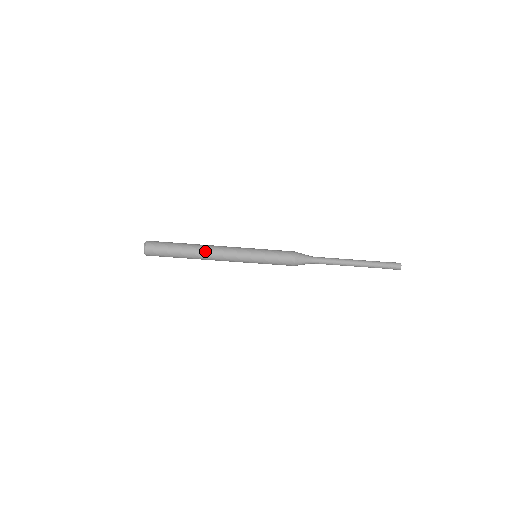
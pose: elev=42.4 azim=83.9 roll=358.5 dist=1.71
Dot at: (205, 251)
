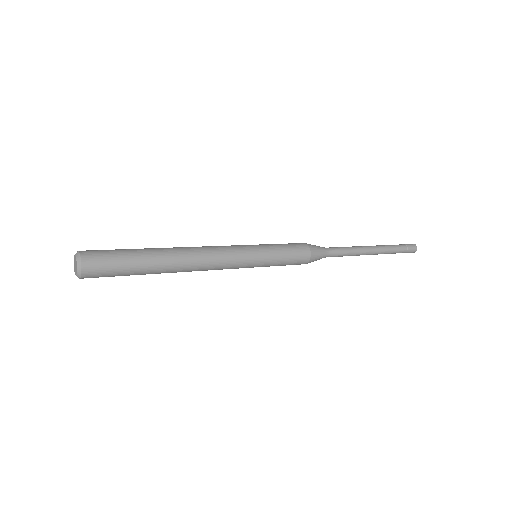
Dot at: occluded
